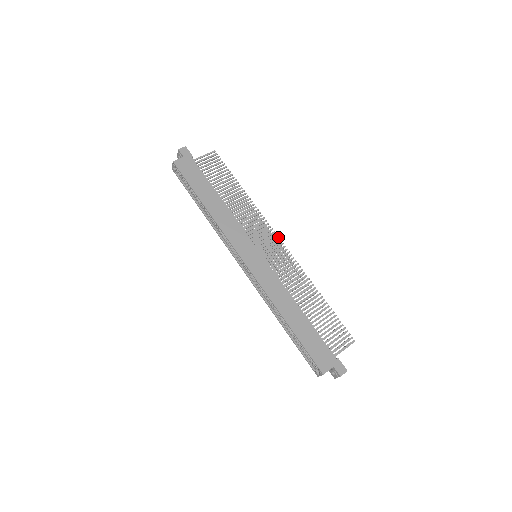
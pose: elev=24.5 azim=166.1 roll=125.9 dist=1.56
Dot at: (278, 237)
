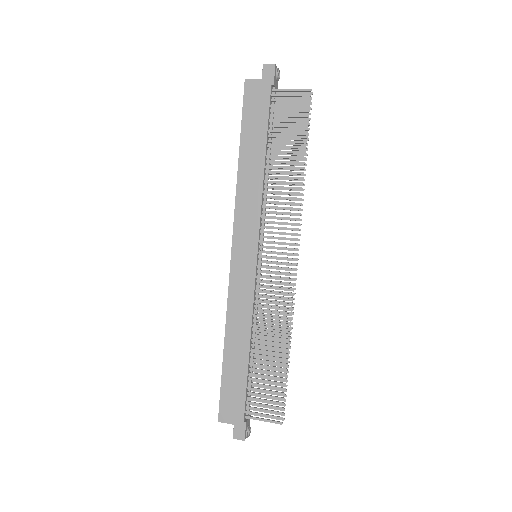
Dot at: (296, 254)
